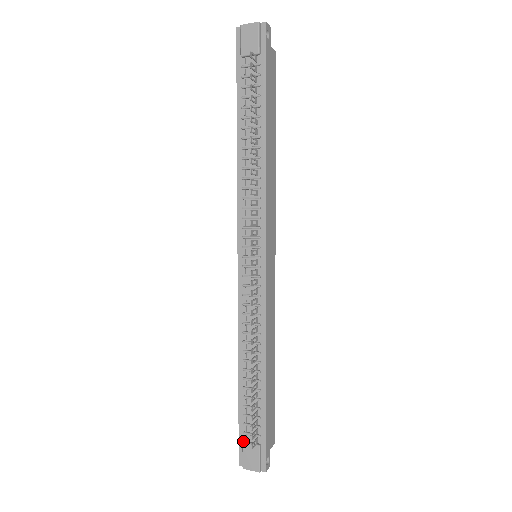
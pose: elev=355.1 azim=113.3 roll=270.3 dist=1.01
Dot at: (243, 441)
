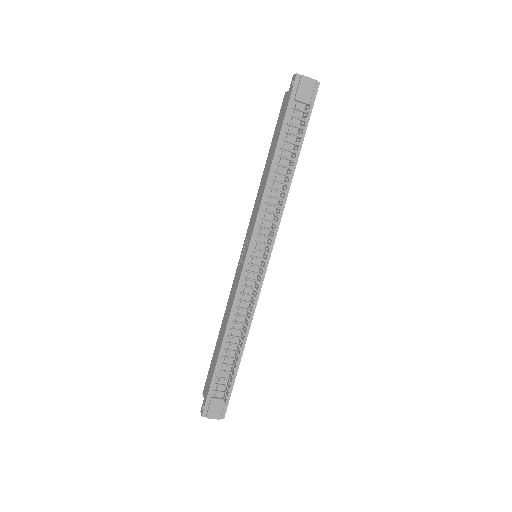
Dot at: (212, 397)
